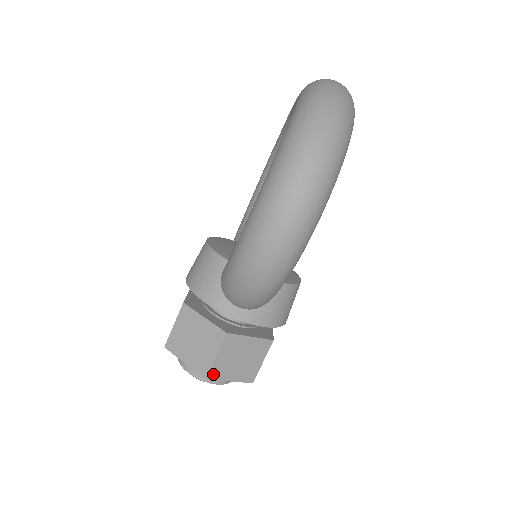
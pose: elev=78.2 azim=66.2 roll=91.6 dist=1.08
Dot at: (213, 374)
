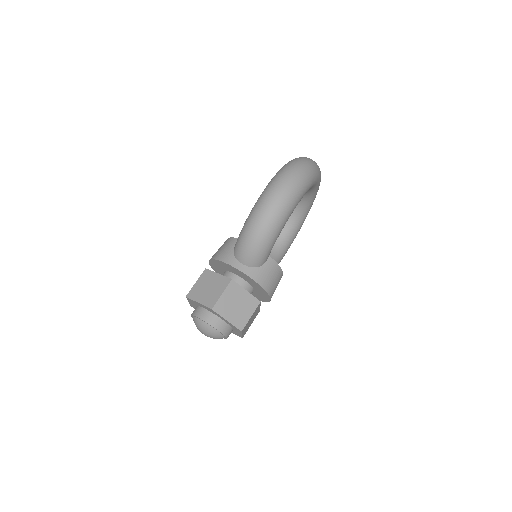
Dot at: (217, 308)
